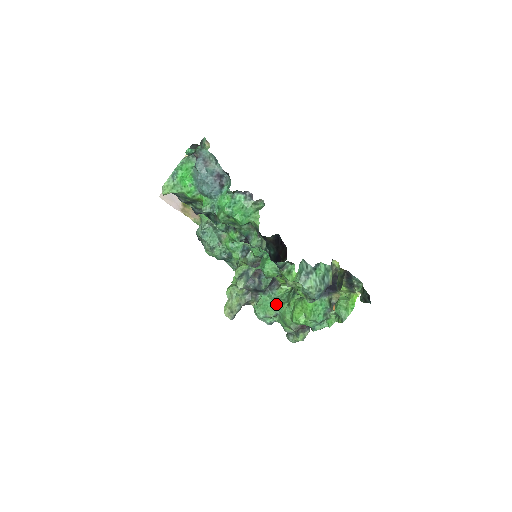
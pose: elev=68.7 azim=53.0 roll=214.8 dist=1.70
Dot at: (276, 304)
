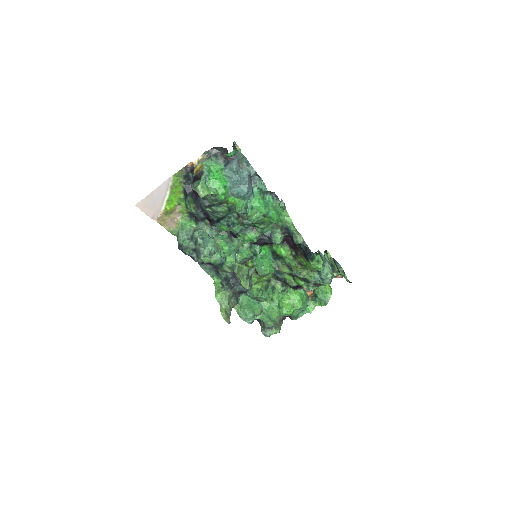
Dot at: (259, 302)
